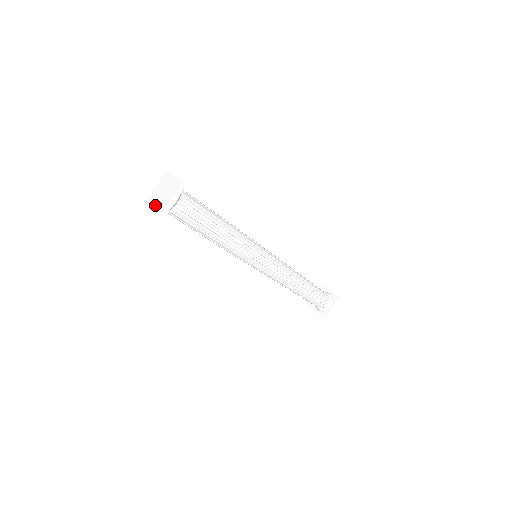
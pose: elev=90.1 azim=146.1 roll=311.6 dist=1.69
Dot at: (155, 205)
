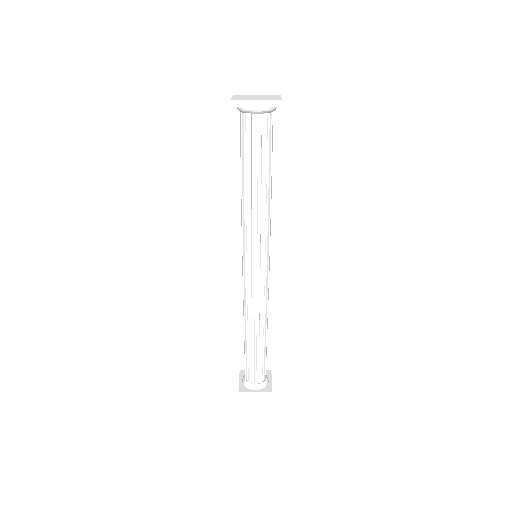
Dot at: (240, 97)
